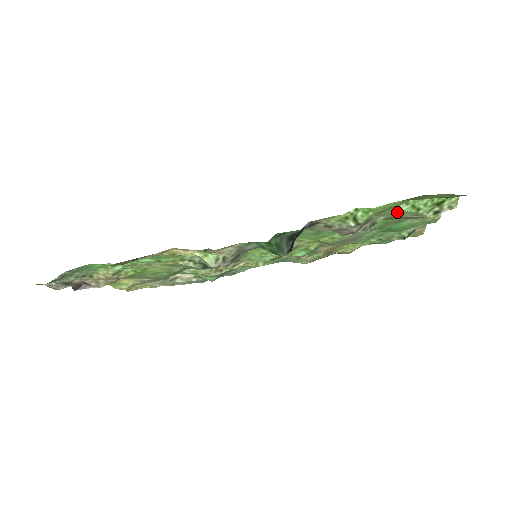
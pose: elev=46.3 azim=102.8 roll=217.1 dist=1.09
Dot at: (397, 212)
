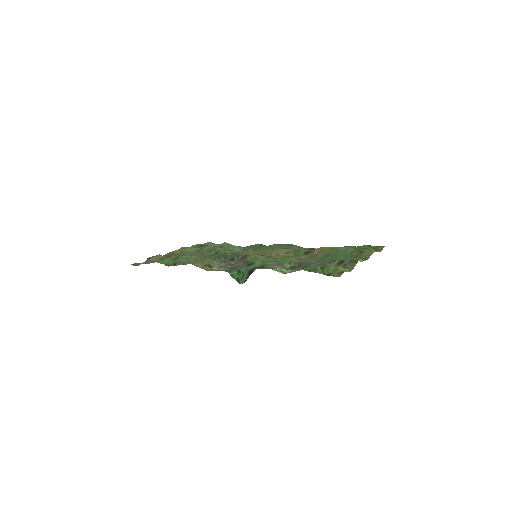
Dot at: occluded
